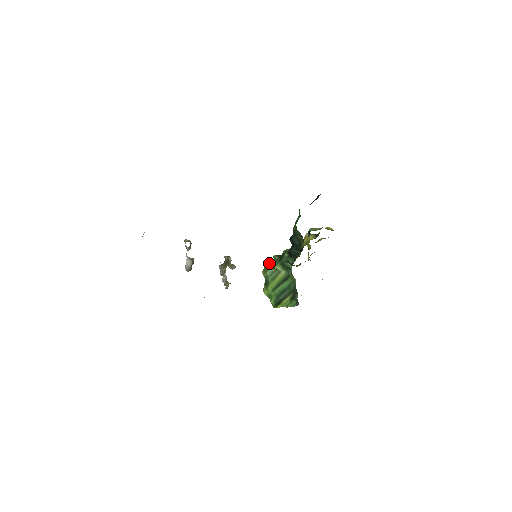
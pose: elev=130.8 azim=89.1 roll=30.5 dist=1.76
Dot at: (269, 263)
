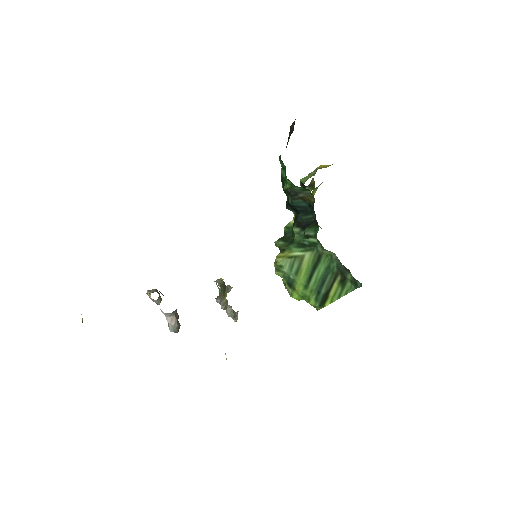
Dot at: (278, 255)
